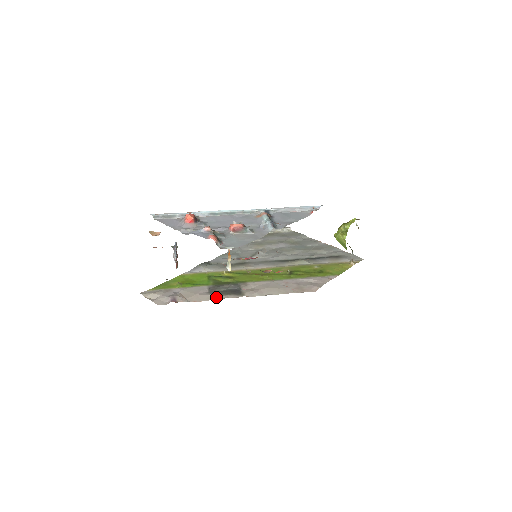
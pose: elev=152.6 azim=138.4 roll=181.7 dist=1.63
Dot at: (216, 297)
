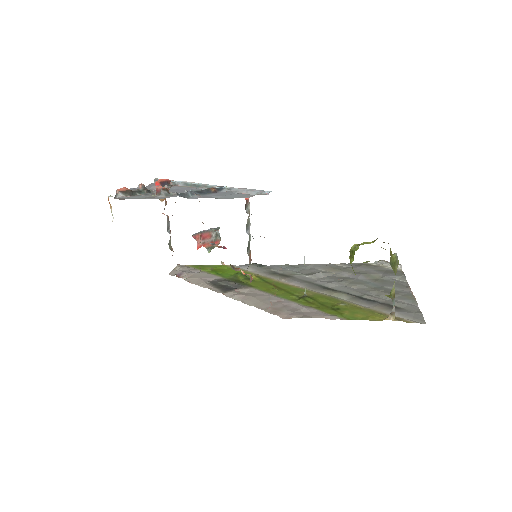
Dot at: (205, 285)
